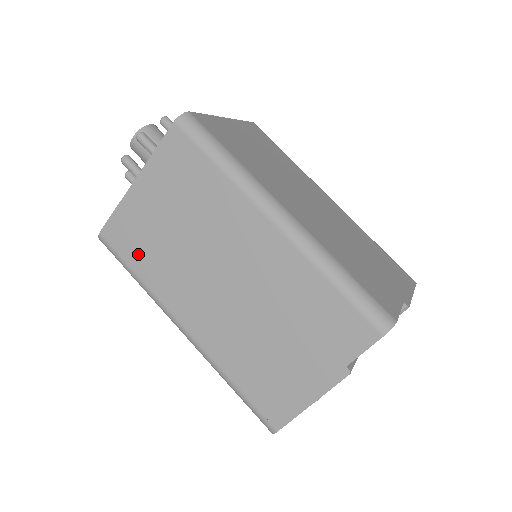
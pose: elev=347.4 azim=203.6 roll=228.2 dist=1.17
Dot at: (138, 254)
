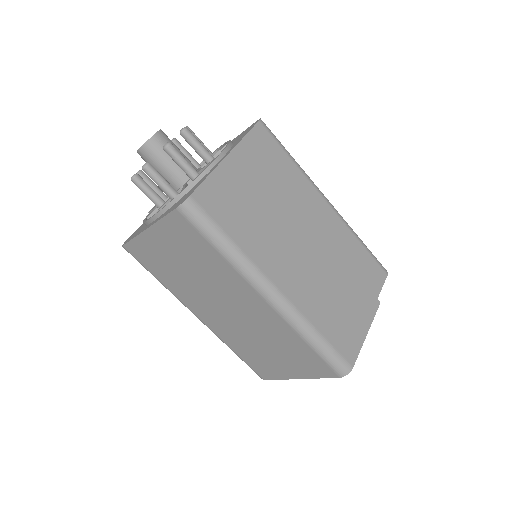
Dot at: (233, 219)
